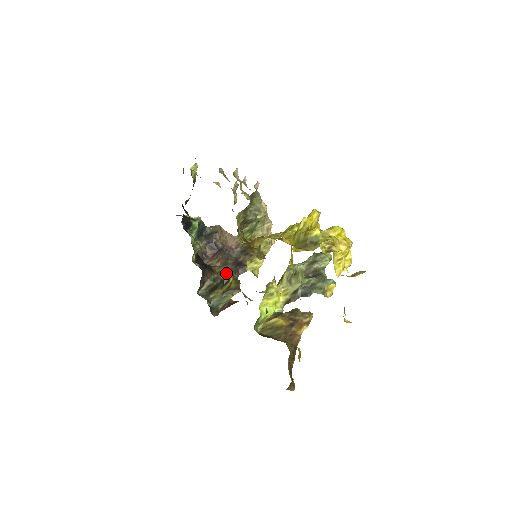
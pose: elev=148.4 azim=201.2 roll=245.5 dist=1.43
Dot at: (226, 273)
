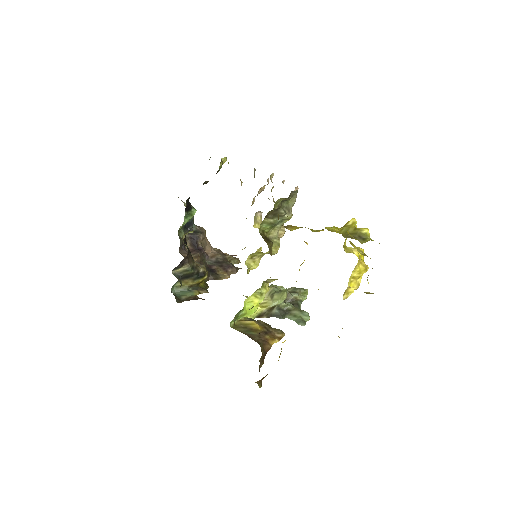
Dot at: (204, 268)
